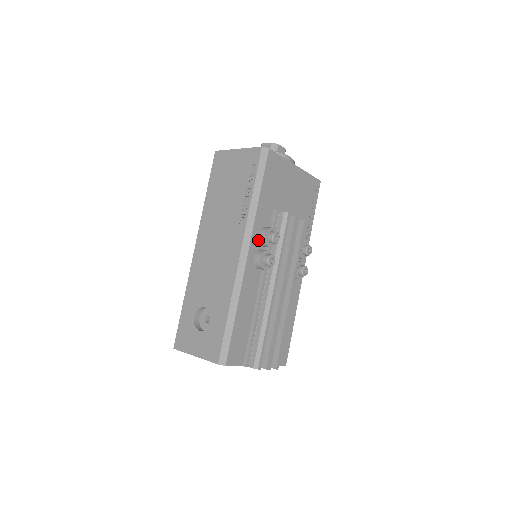
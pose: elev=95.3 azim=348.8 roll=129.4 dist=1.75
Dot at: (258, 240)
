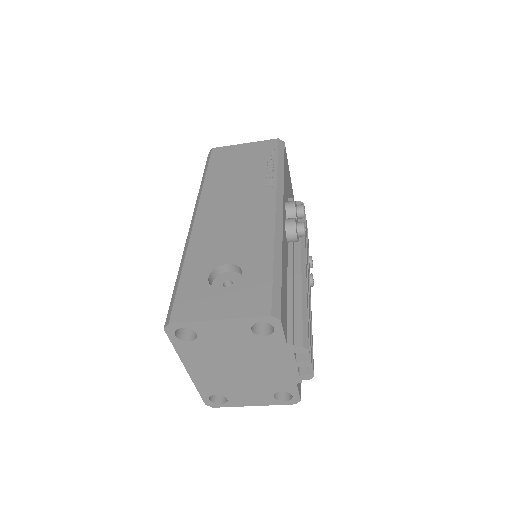
Dot at: (285, 209)
